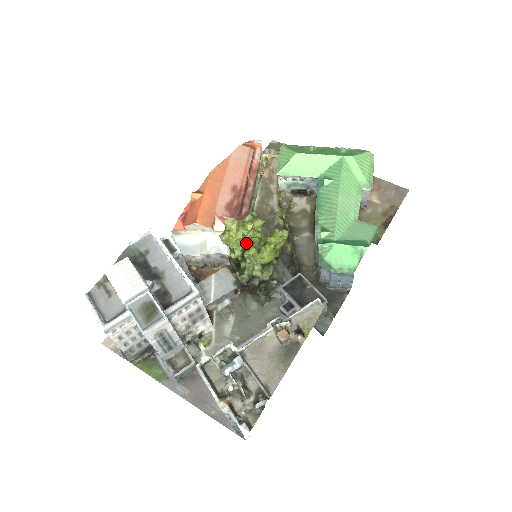
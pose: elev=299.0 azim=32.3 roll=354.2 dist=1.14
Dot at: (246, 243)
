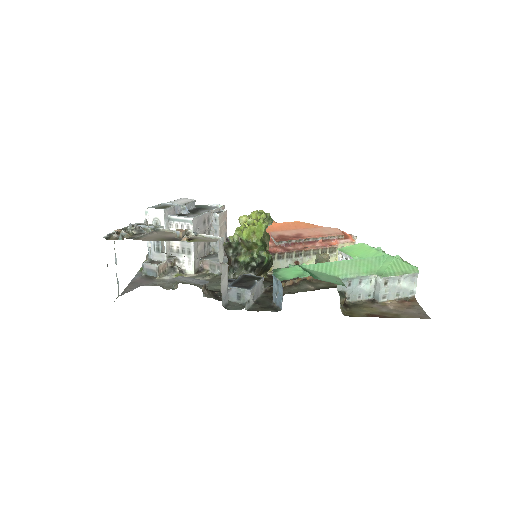
Dot at: occluded
